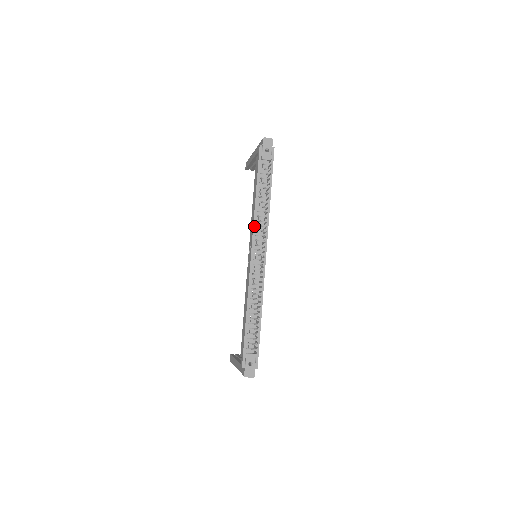
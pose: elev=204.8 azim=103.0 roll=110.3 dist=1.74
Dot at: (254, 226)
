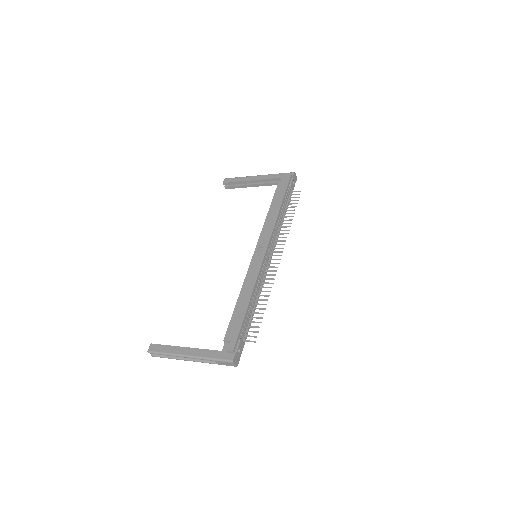
Dot at: (273, 230)
